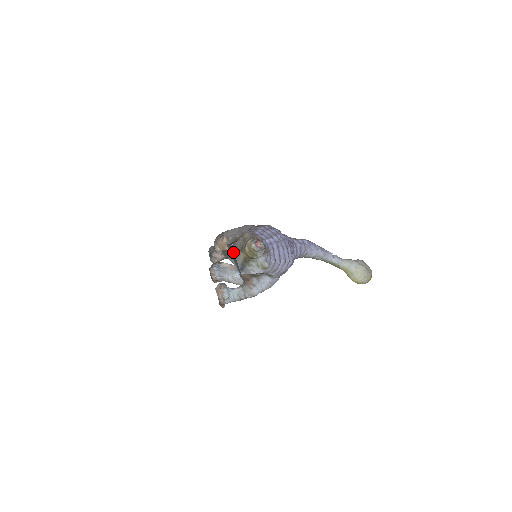
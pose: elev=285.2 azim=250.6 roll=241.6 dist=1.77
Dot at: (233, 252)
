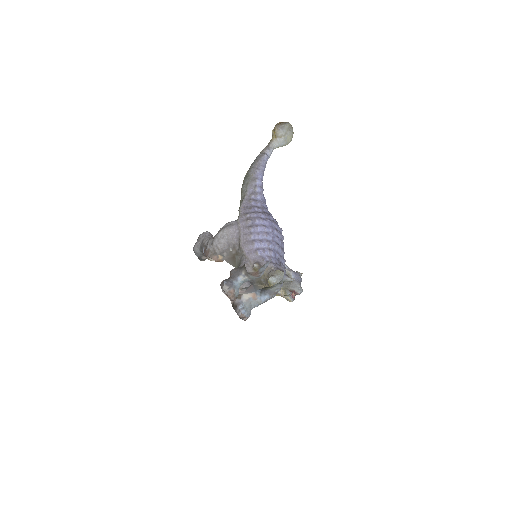
Dot at: occluded
